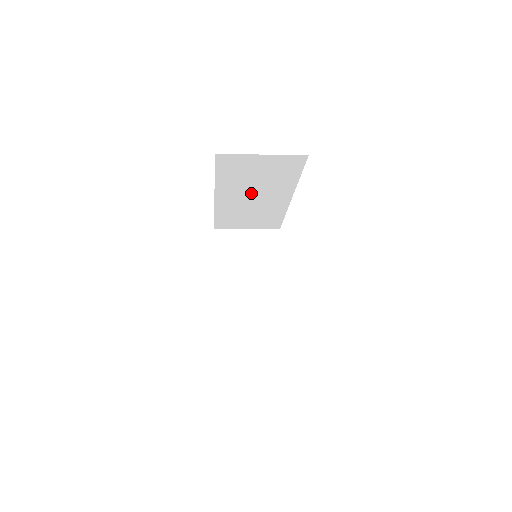
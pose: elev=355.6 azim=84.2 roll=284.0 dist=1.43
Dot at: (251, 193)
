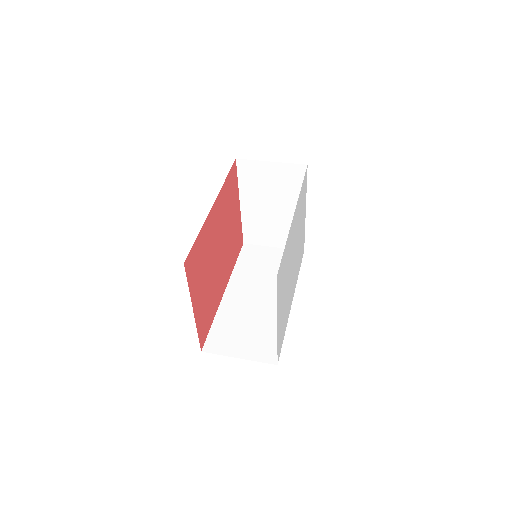
Dot at: occluded
